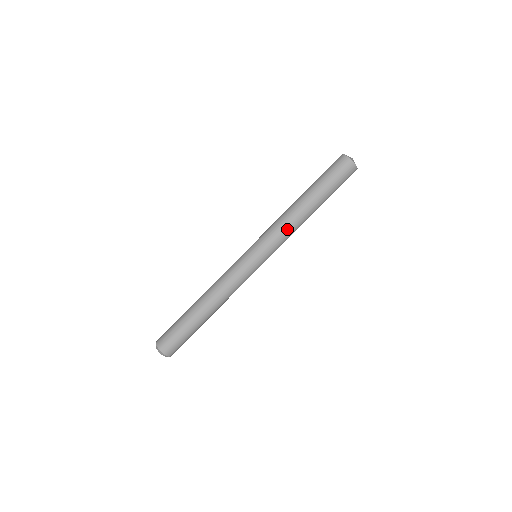
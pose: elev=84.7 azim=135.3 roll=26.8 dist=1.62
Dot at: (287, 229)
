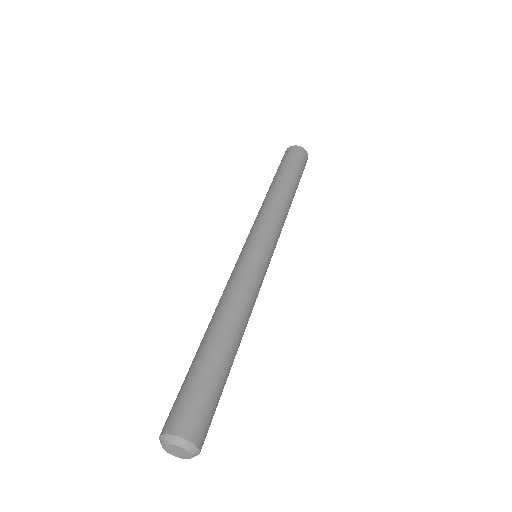
Dot at: (262, 210)
